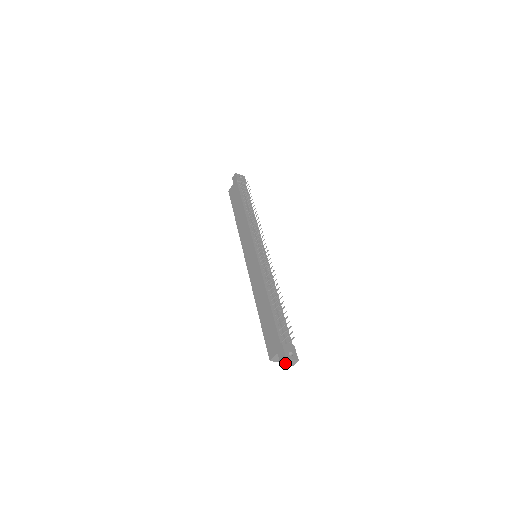
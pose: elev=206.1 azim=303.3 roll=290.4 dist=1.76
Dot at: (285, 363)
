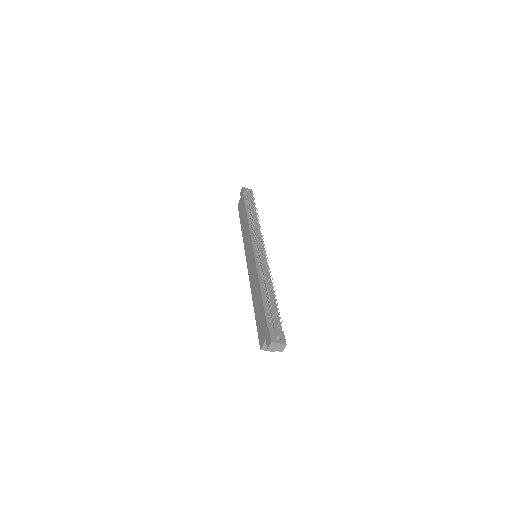
Dot at: (272, 348)
